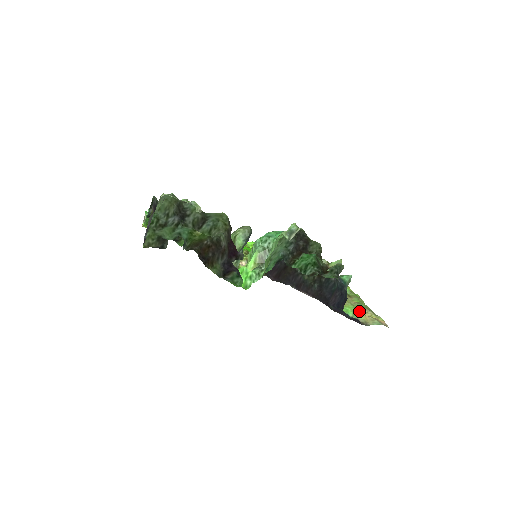
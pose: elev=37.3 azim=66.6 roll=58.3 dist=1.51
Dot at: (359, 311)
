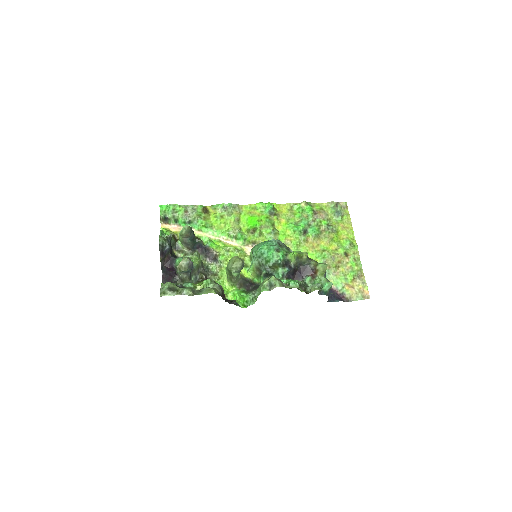
Dot at: (348, 281)
